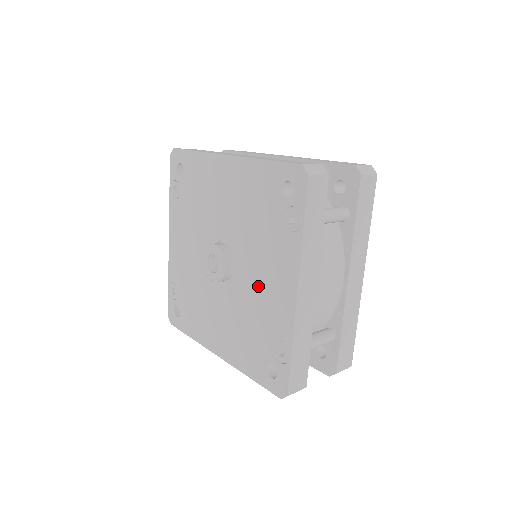
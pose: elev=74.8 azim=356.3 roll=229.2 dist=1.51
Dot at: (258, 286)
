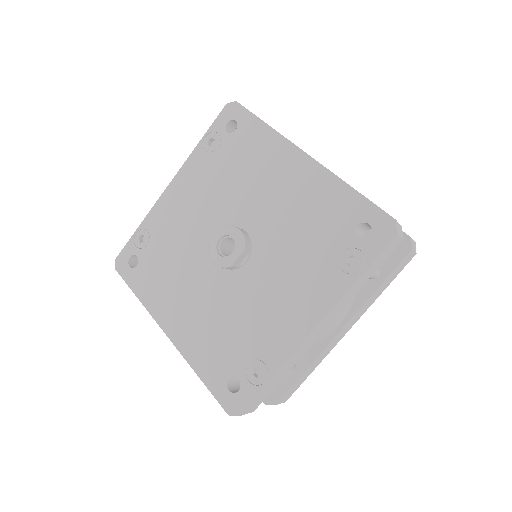
Dot at: (267, 297)
